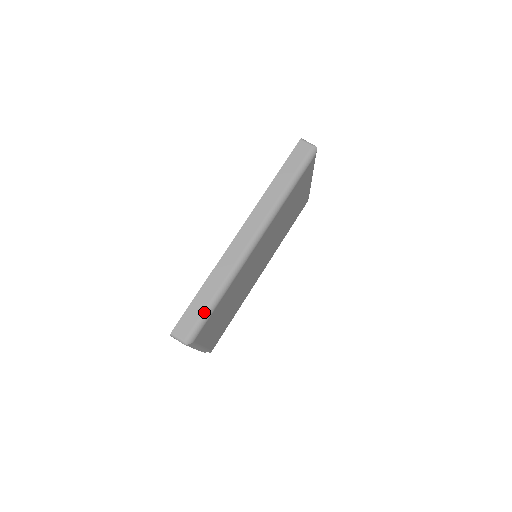
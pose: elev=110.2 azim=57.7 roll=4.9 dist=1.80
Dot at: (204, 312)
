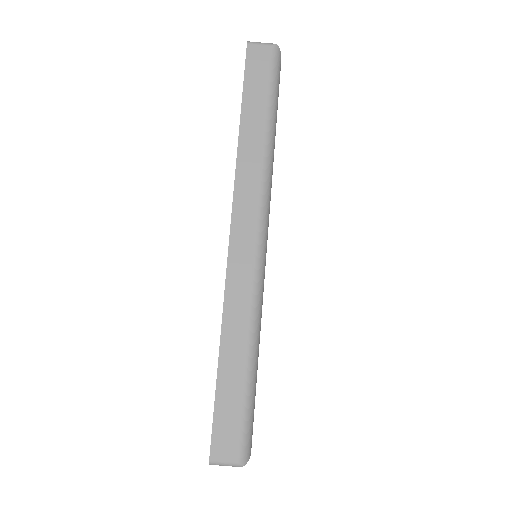
Dot at: (244, 398)
